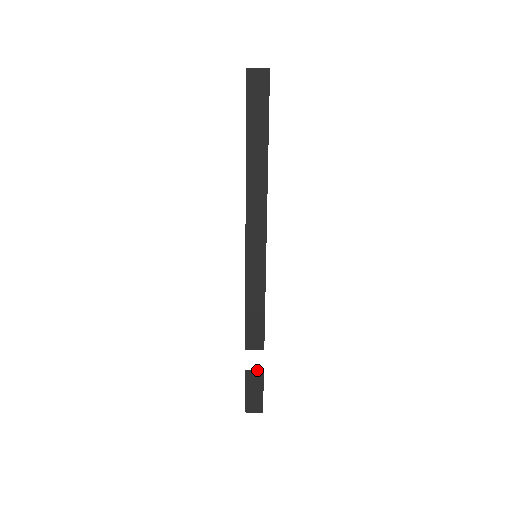
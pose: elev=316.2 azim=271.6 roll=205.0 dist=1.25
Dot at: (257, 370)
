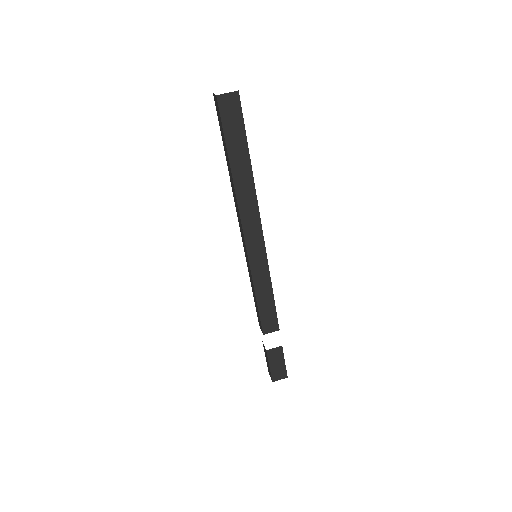
Dot at: (276, 347)
